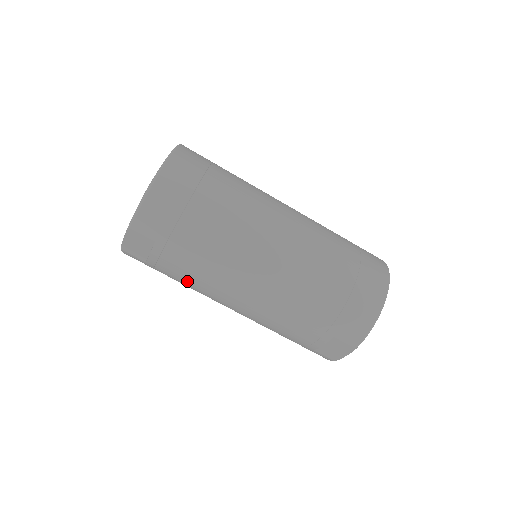
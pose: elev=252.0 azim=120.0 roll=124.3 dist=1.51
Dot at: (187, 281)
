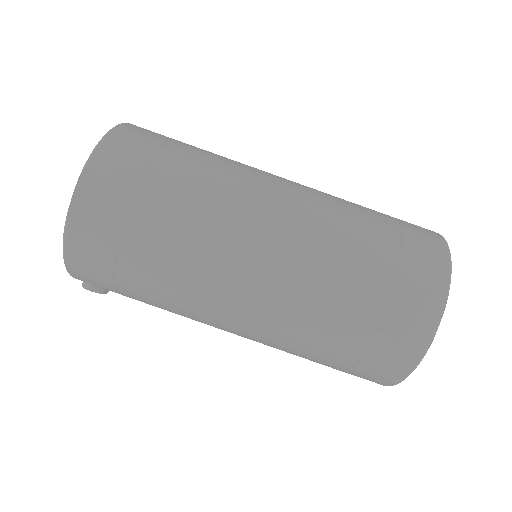
Dot at: (172, 250)
